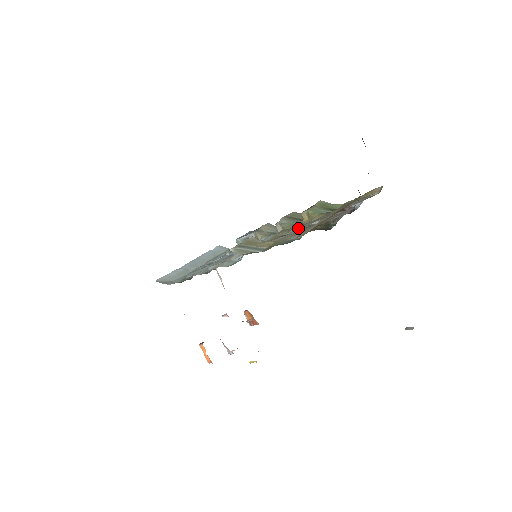
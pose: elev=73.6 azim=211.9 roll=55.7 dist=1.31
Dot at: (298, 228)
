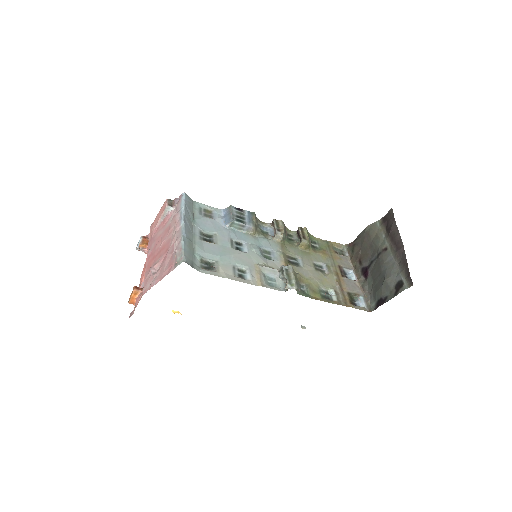
Dot at: (306, 261)
